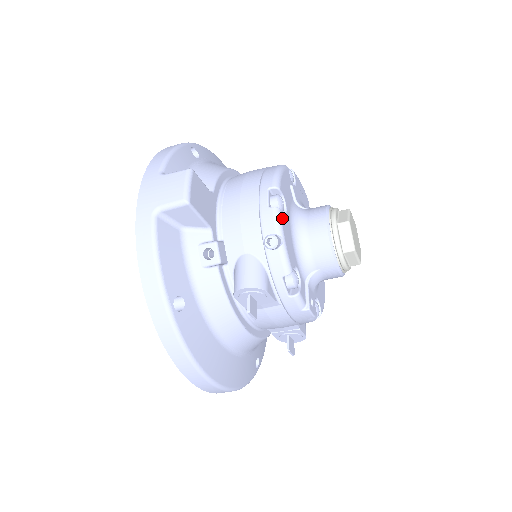
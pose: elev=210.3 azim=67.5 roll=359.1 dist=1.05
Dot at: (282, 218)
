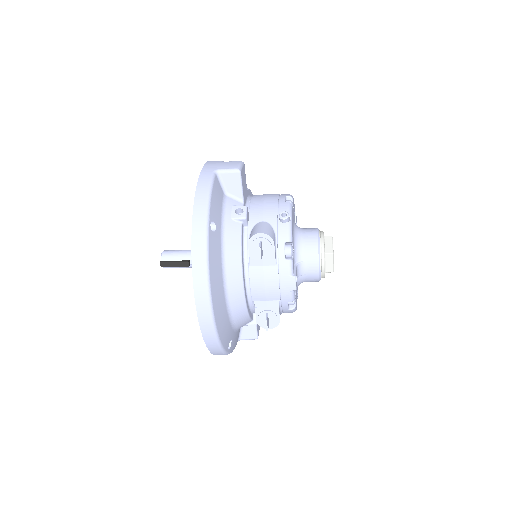
Dot at: (292, 210)
